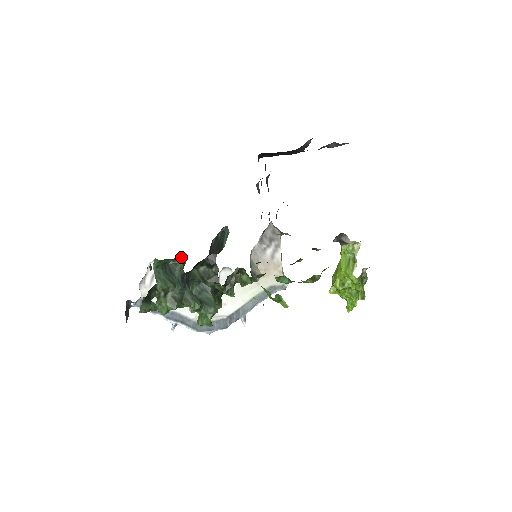
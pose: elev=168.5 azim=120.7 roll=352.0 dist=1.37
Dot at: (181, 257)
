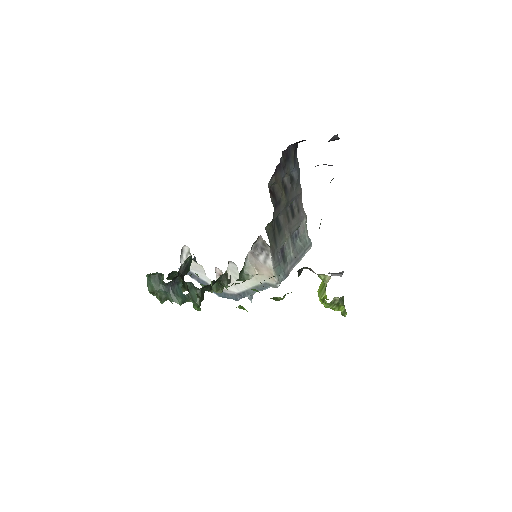
Dot at: occluded
